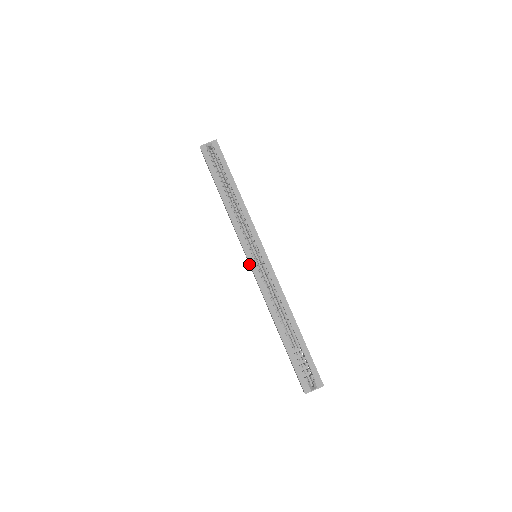
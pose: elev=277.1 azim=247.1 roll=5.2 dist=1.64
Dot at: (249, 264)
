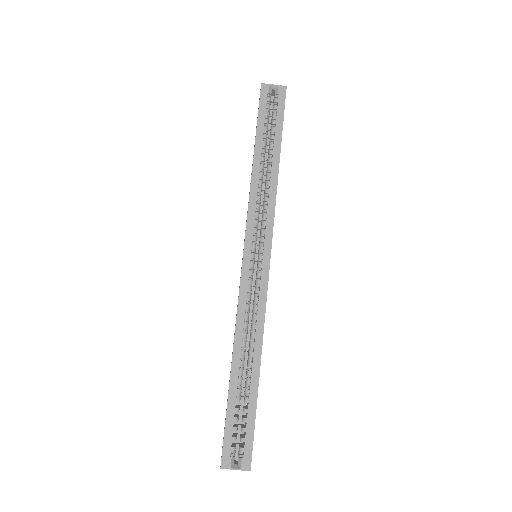
Dot at: occluded
